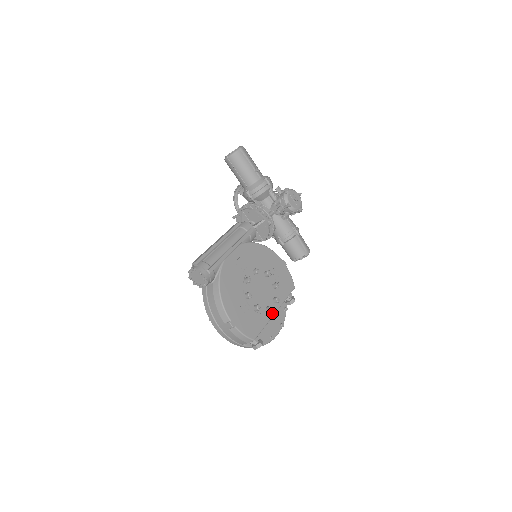
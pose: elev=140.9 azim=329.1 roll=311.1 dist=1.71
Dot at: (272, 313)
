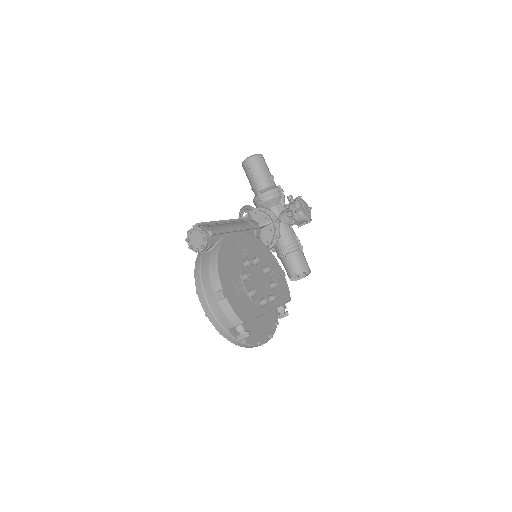
Dot at: (265, 309)
